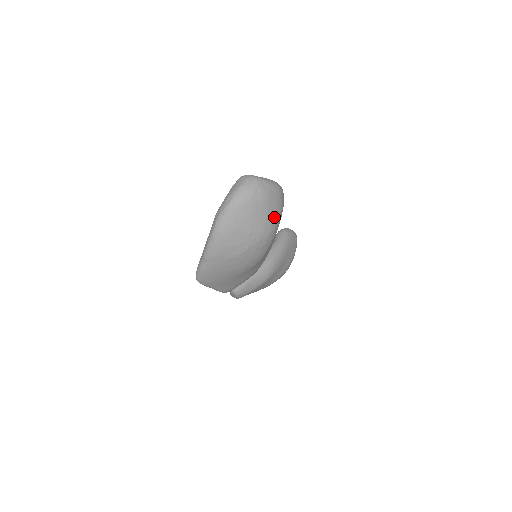
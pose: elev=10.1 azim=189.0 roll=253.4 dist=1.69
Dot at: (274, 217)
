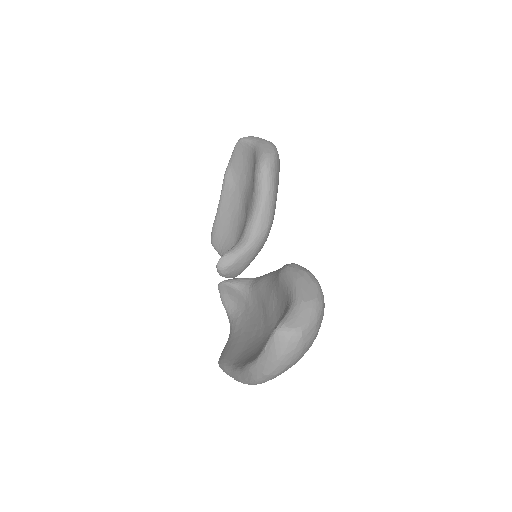
Dot at: occluded
